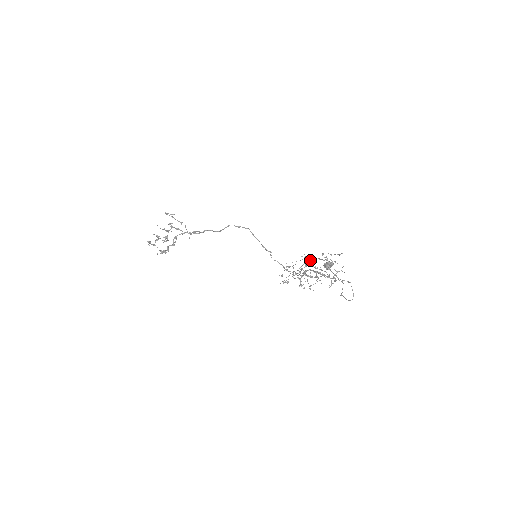
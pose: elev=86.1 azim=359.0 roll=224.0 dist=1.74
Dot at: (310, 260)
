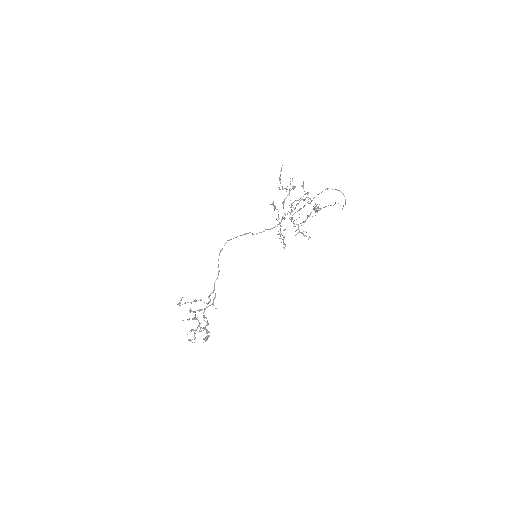
Dot at: occluded
